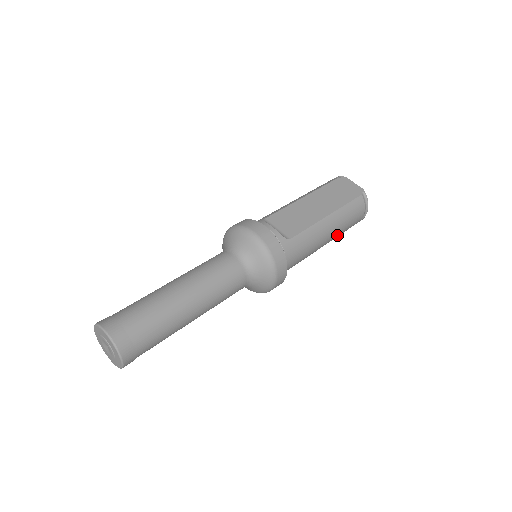
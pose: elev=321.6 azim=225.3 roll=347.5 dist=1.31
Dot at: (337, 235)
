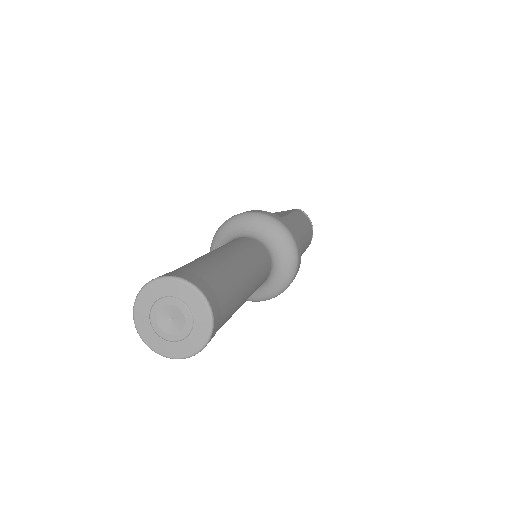
Dot at: (307, 238)
